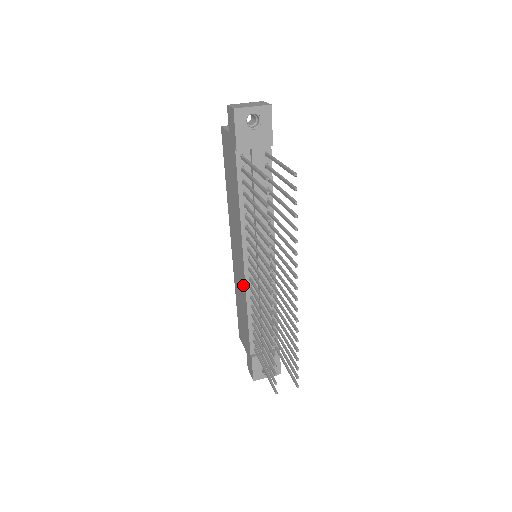
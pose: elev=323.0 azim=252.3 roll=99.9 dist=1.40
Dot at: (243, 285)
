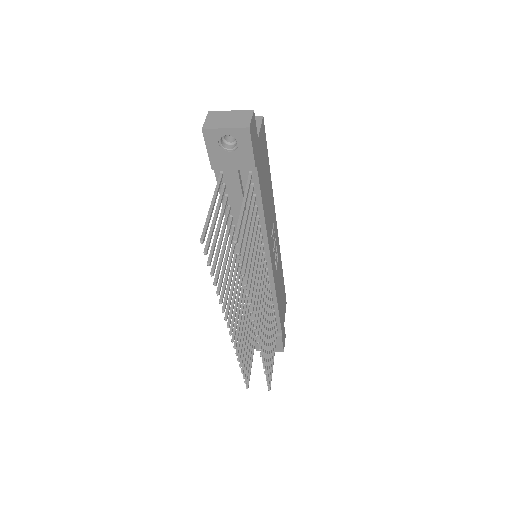
Dot at: occluded
